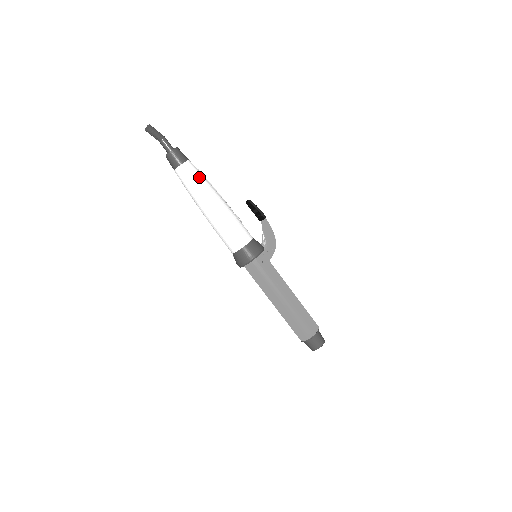
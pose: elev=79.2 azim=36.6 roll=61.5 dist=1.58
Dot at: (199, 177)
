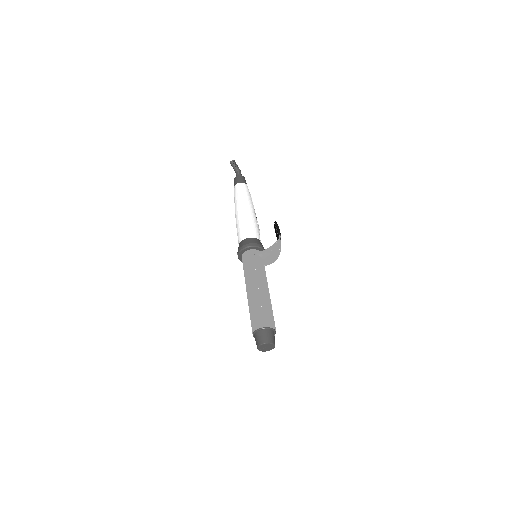
Dot at: (245, 192)
